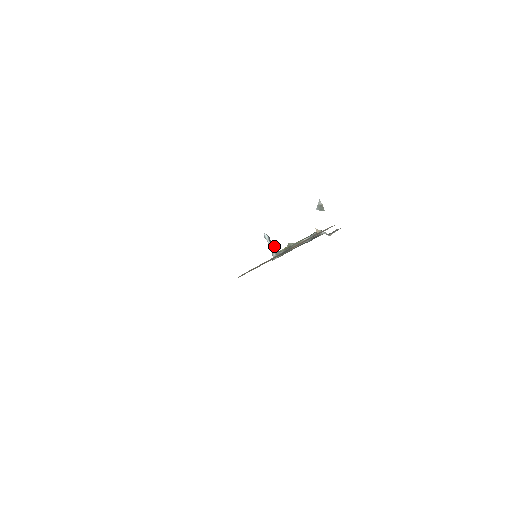
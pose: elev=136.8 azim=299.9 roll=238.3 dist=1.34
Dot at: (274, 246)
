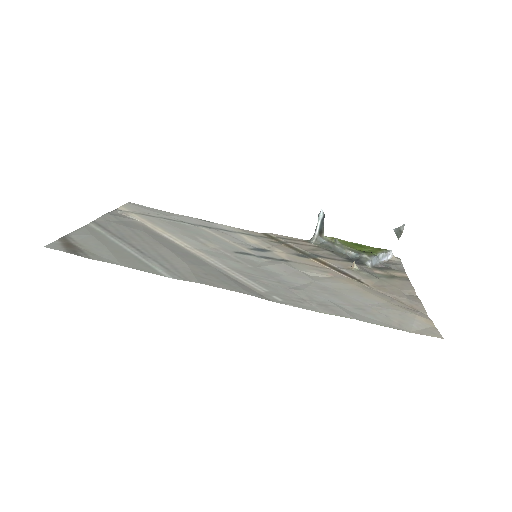
Dot at: (322, 229)
